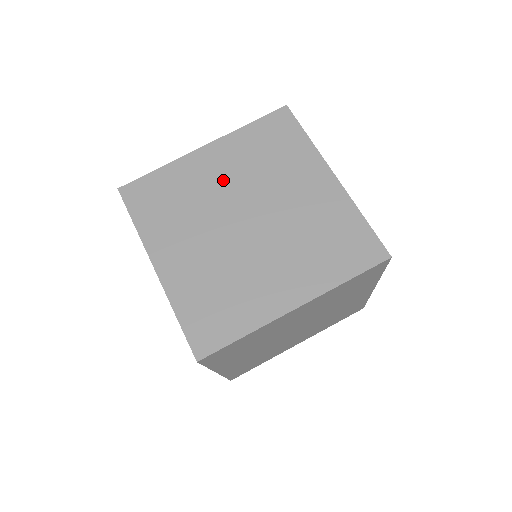
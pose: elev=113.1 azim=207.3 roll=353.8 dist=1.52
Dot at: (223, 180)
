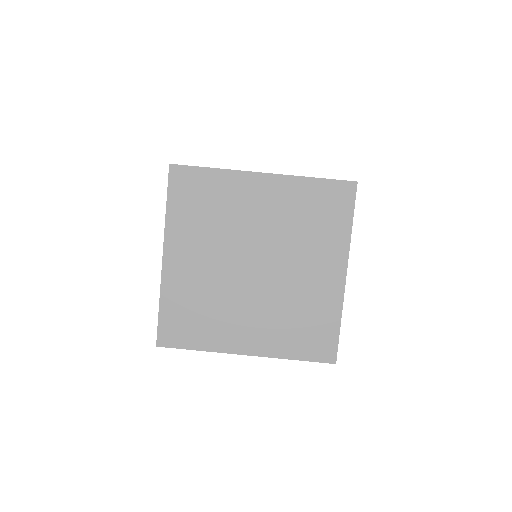
Dot at: (206, 261)
